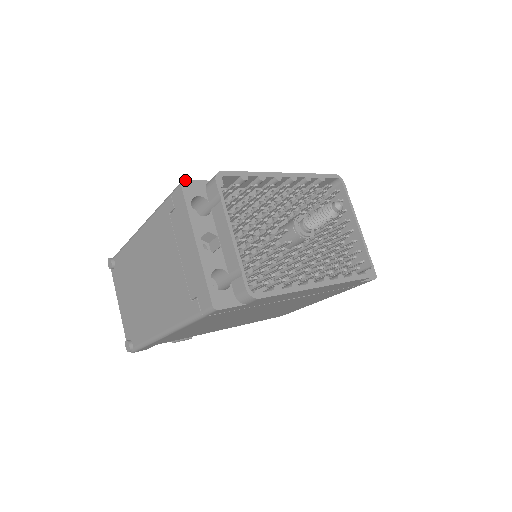
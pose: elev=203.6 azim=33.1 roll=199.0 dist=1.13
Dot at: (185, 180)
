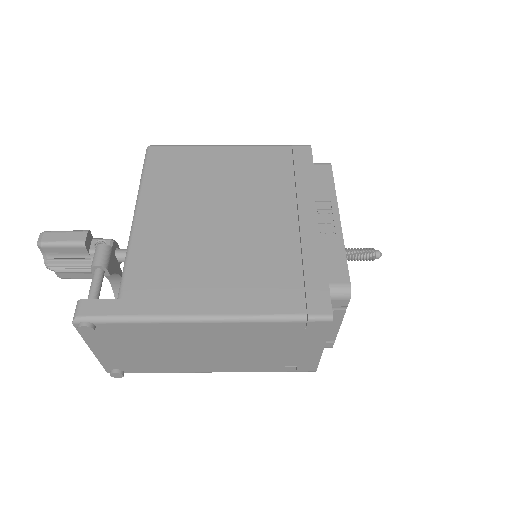
Dot at: occluded
